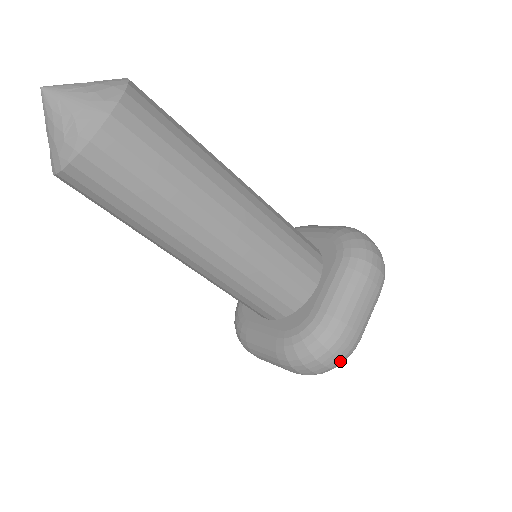
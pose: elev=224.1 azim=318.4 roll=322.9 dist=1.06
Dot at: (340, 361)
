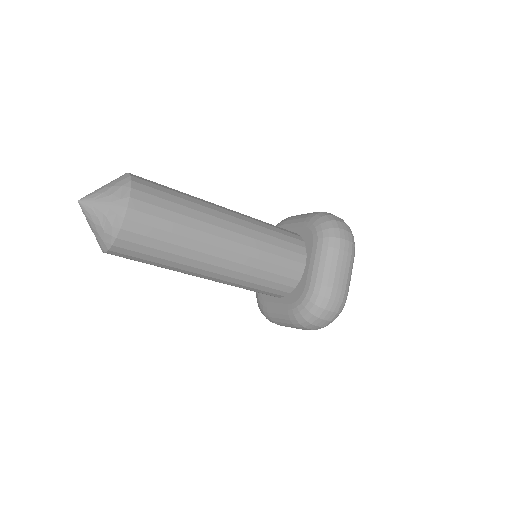
Dot at: (336, 314)
